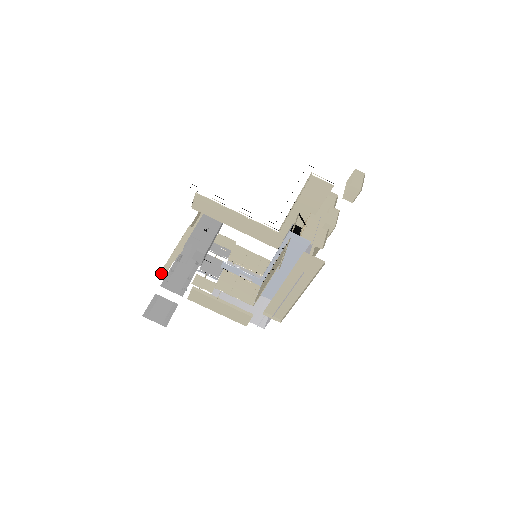
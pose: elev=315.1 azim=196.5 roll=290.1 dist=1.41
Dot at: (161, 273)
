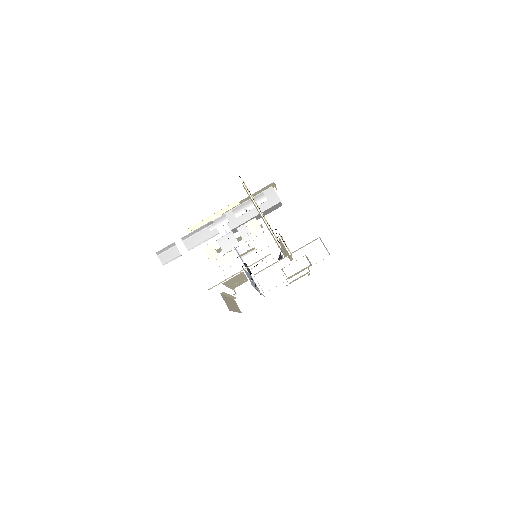
Dot at: (189, 229)
